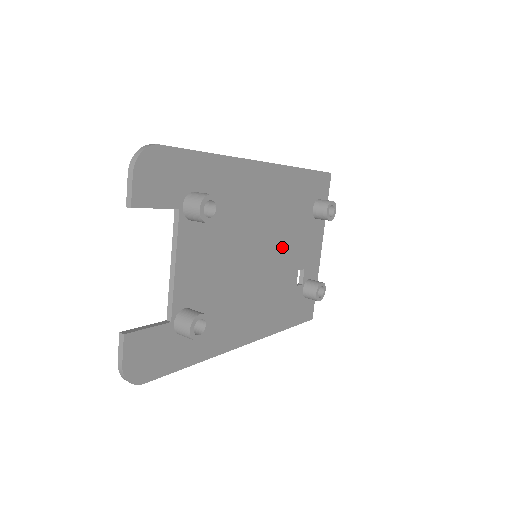
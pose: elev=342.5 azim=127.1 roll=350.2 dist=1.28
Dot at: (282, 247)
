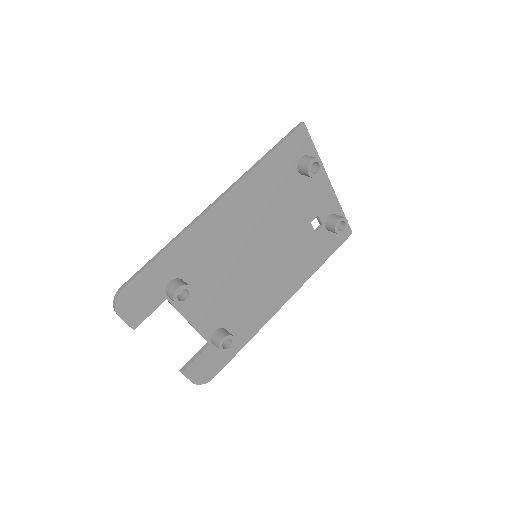
Dot at: (280, 228)
